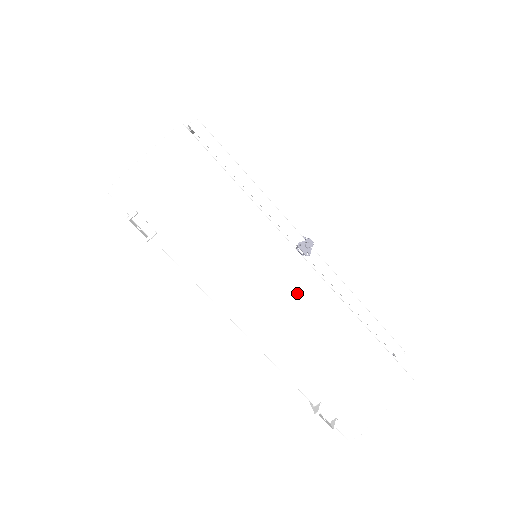
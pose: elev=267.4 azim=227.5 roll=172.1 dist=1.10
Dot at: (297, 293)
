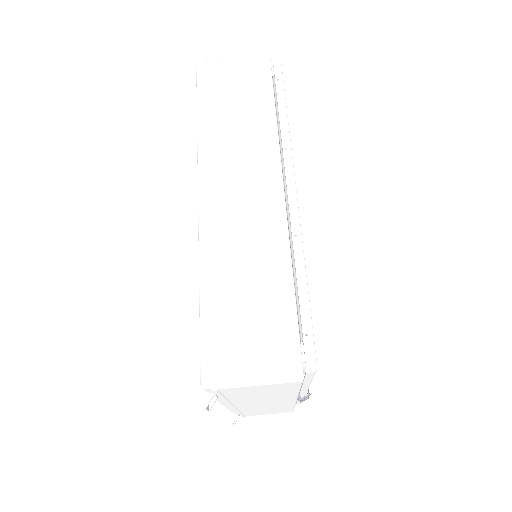
Dot at: (275, 404)
